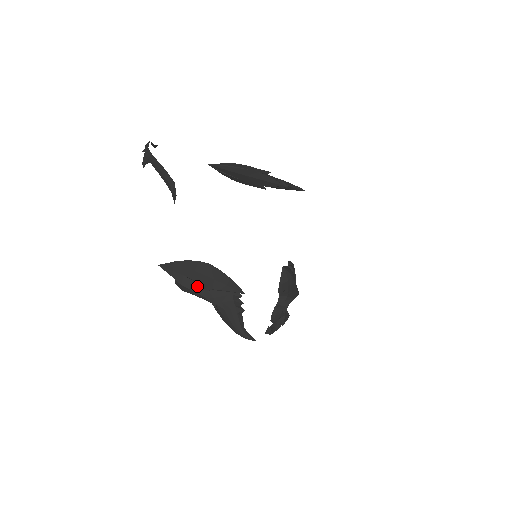
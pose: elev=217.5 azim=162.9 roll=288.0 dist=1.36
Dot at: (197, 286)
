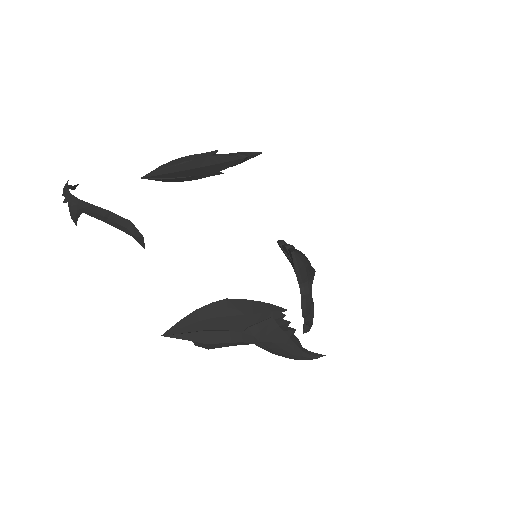
Dot at: (226, 334)
